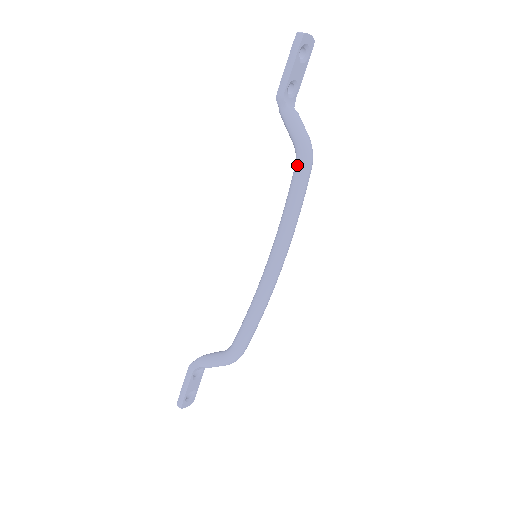
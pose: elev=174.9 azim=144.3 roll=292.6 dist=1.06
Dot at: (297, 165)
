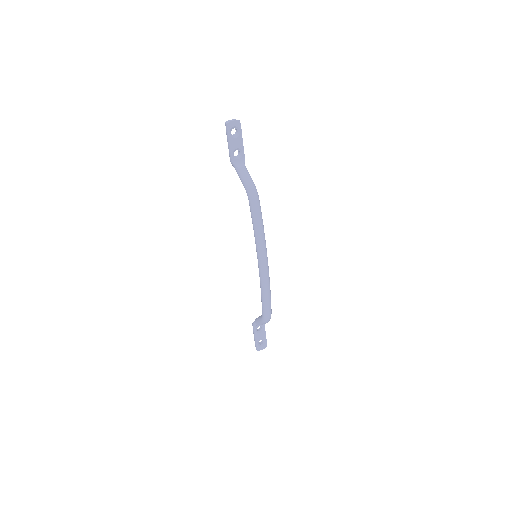
Dot at: (249, 201)
